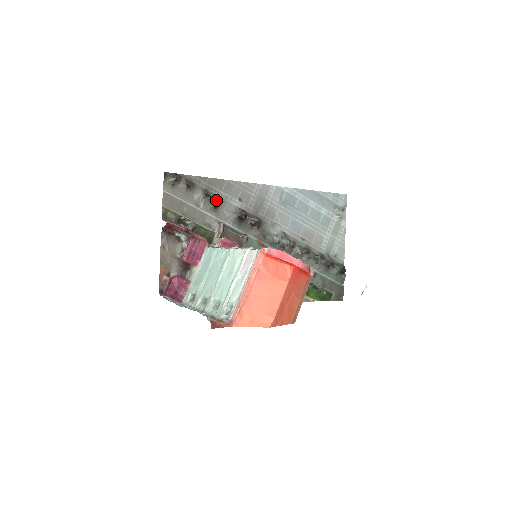
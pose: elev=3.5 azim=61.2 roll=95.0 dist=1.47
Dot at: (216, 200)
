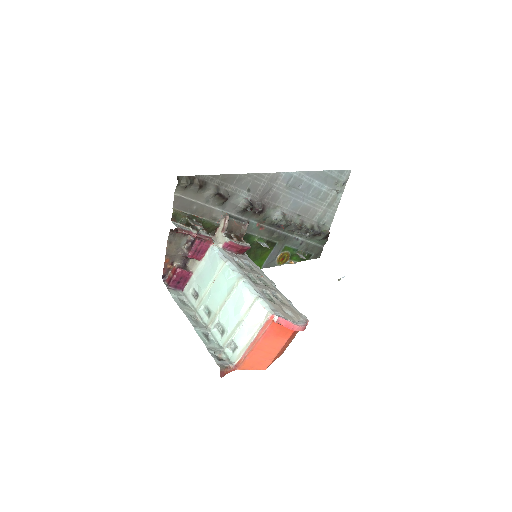
Dot at: (226, 197)
